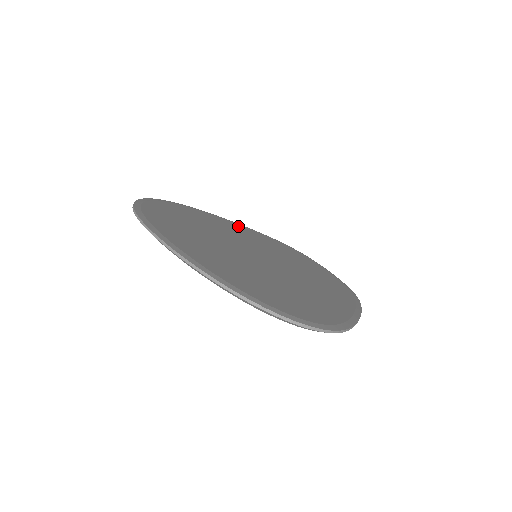
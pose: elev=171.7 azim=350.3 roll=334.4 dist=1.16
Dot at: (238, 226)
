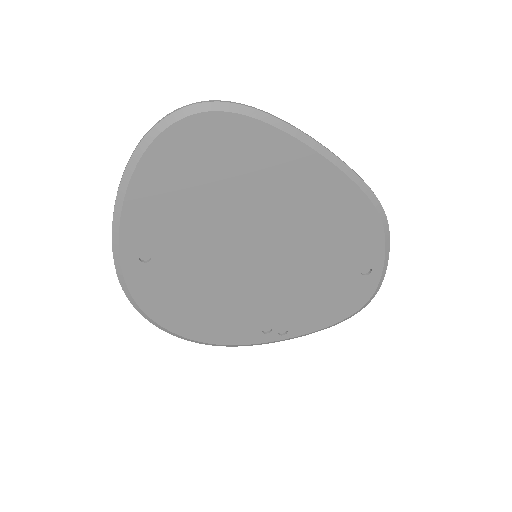
Dot at: occluded
